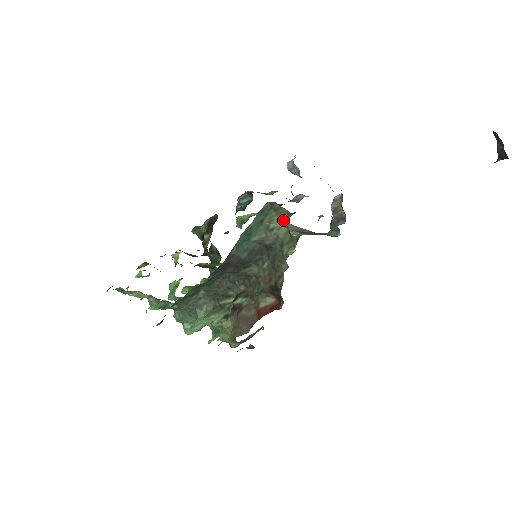
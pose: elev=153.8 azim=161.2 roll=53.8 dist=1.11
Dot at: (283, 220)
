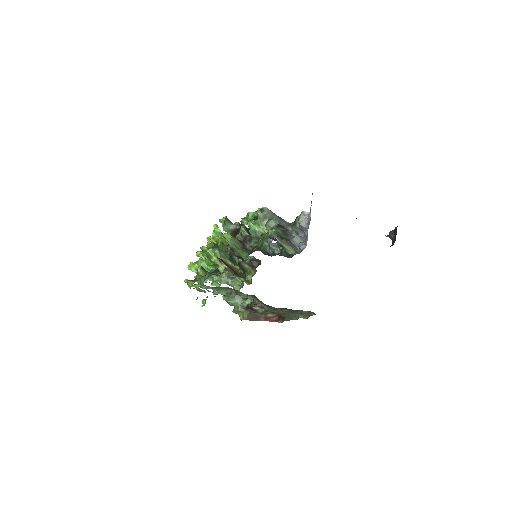
Dot at: (310, 312)
